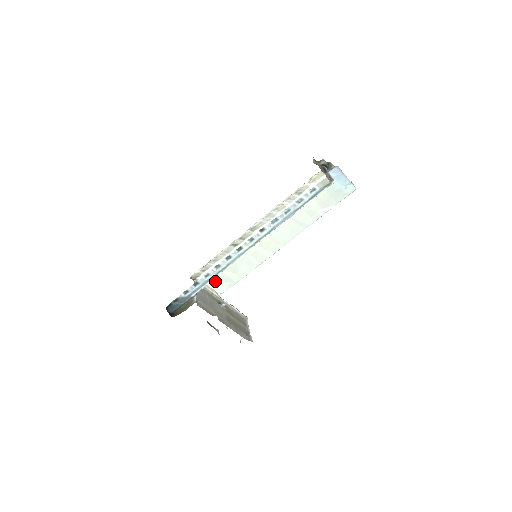
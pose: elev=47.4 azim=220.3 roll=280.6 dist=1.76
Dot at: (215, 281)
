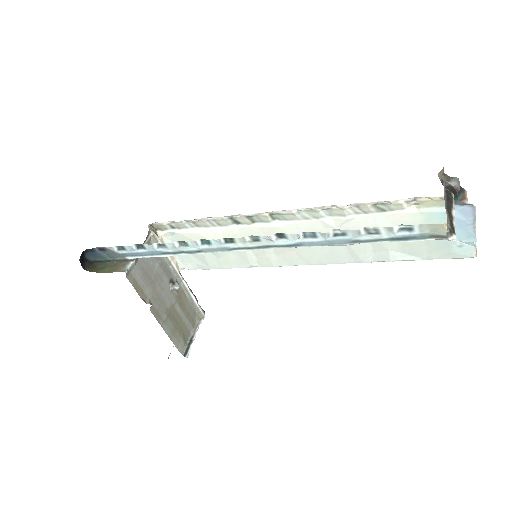
Dot at: occluded
